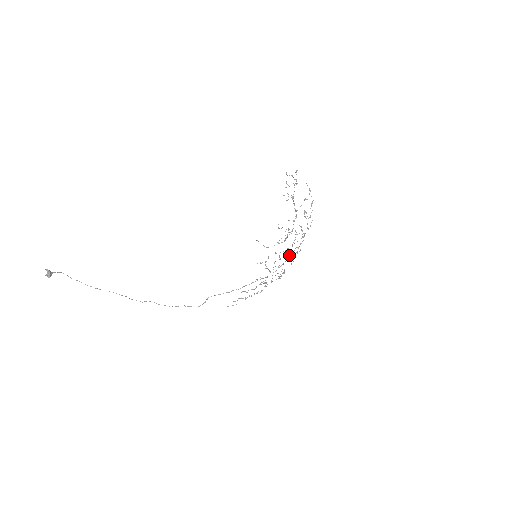
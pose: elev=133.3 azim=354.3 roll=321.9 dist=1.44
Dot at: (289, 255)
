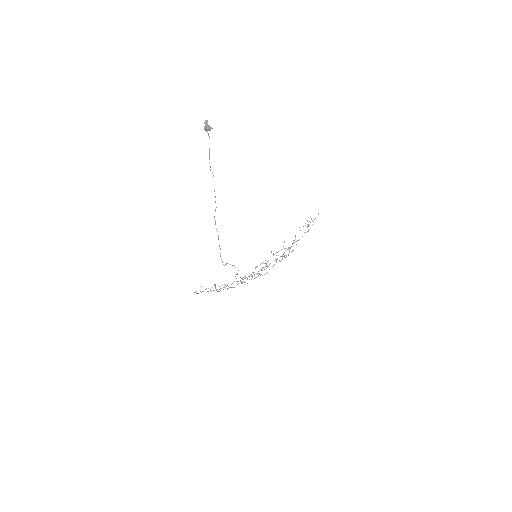
Dot at: (256, 273)
